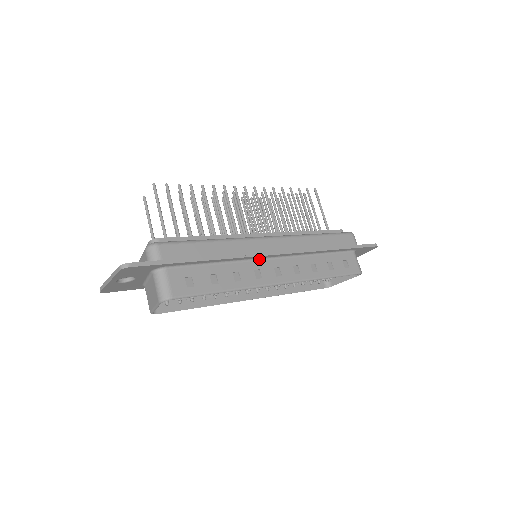
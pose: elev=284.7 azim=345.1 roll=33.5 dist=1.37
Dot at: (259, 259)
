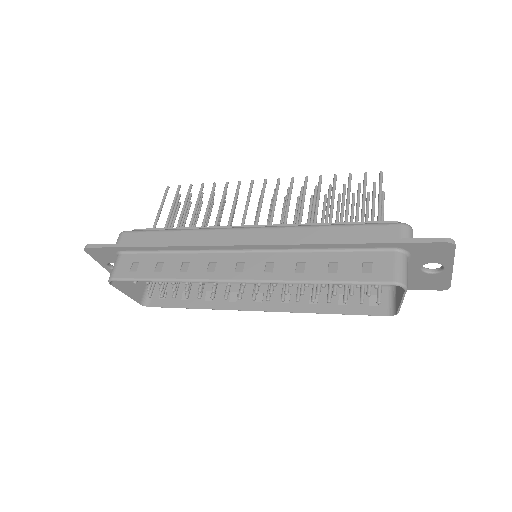
Dot at: (222, 251)
